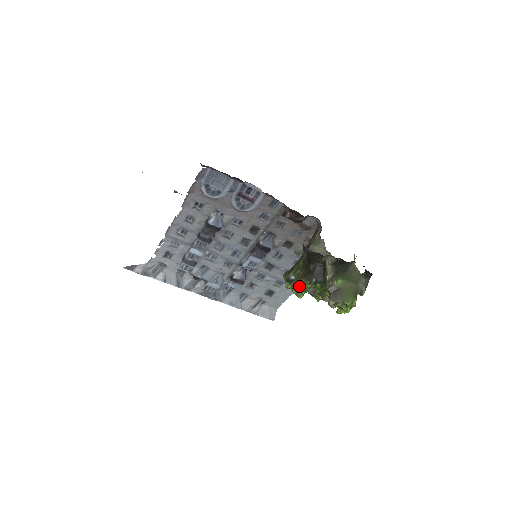
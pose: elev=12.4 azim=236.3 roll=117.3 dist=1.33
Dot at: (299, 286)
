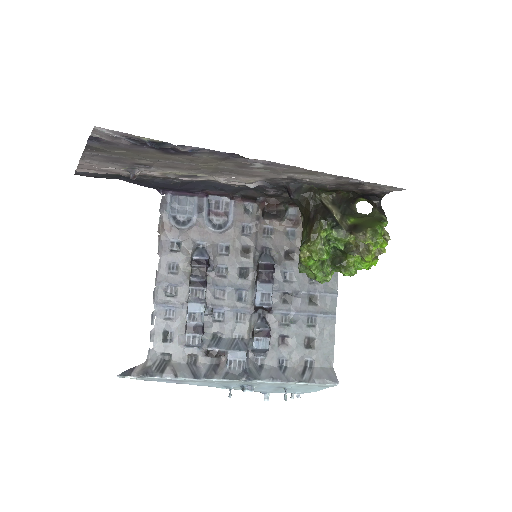
Dot at: (313, 240)
